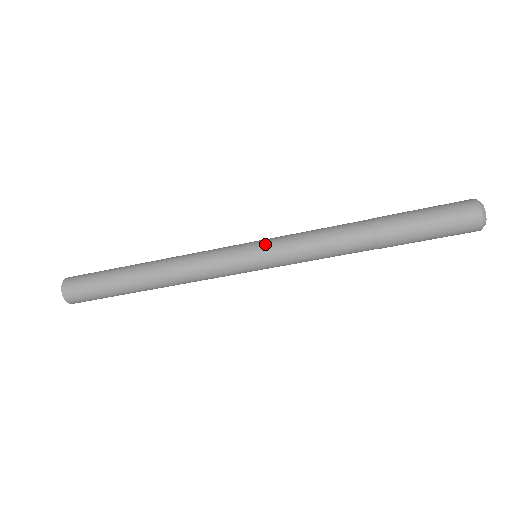
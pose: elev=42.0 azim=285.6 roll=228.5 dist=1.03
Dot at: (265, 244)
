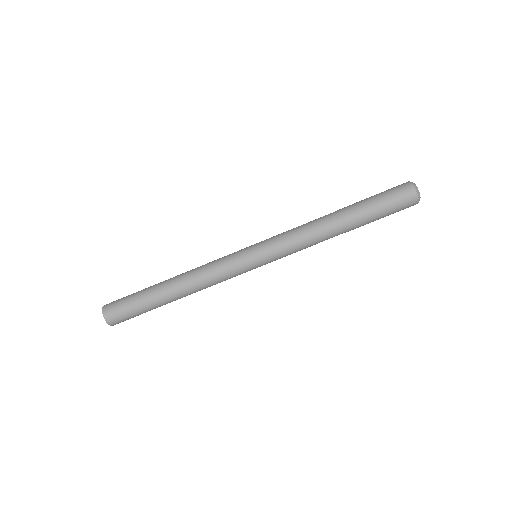
Dot at: (261, 241)
